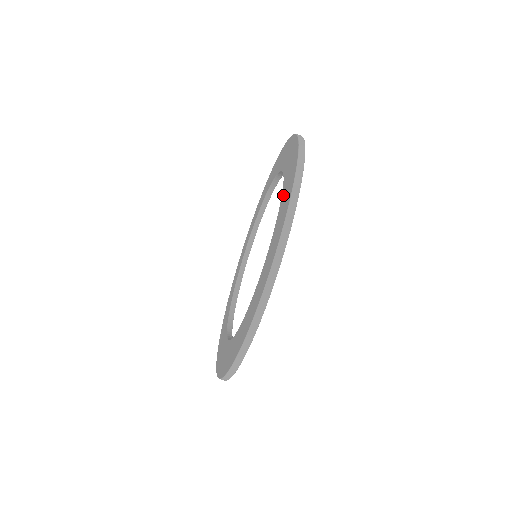
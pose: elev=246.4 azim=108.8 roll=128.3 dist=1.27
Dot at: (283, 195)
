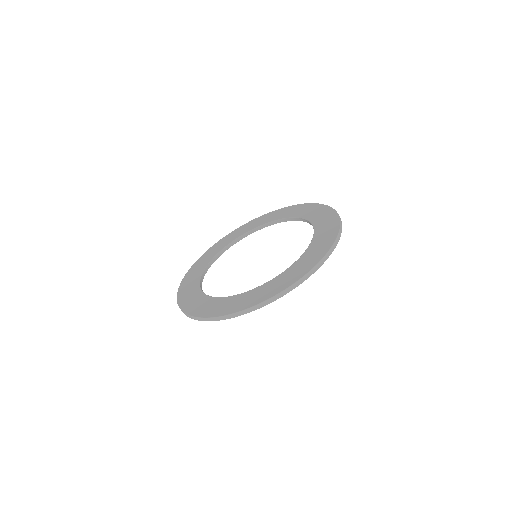
Dot at: (318, 225)
